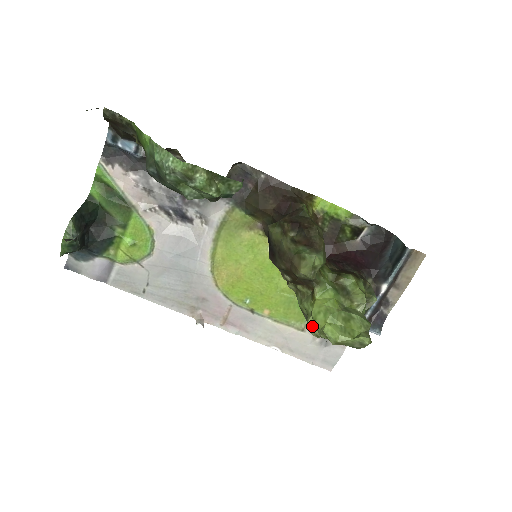
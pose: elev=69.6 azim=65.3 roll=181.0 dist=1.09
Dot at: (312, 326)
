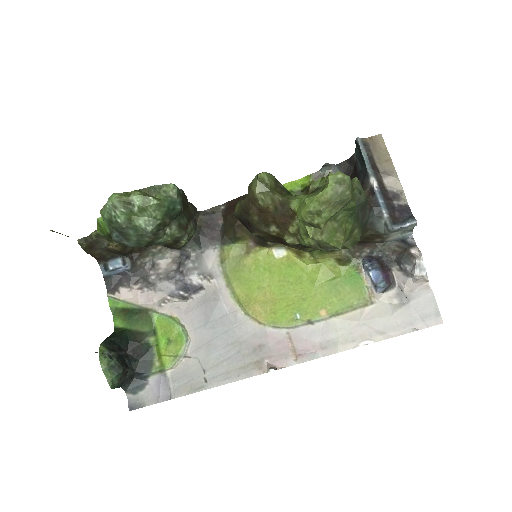
Dot at: (313, 233)
